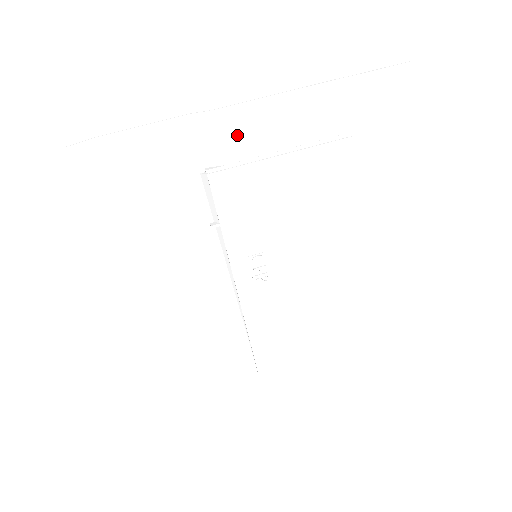
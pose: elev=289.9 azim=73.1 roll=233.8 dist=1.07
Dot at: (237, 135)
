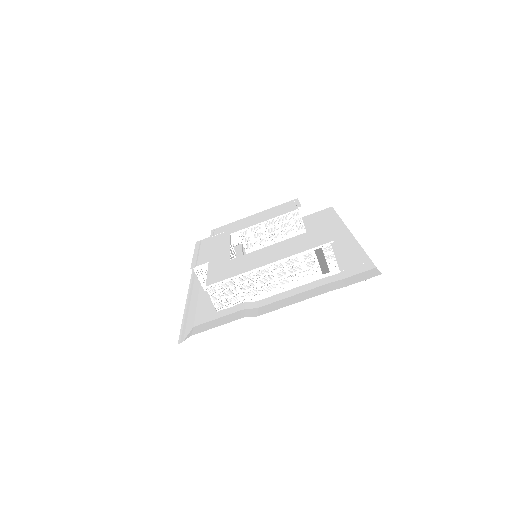
Dot at: (268, 306)
